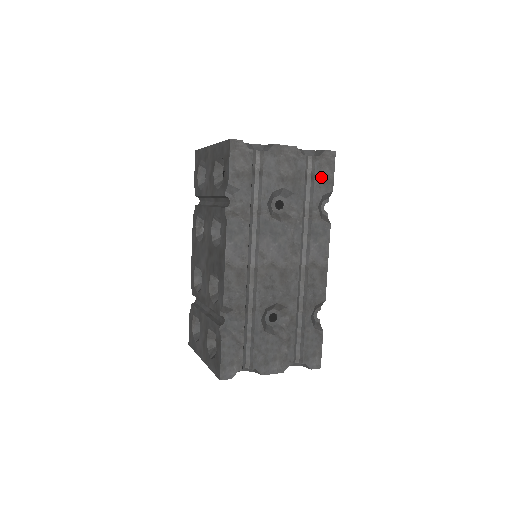
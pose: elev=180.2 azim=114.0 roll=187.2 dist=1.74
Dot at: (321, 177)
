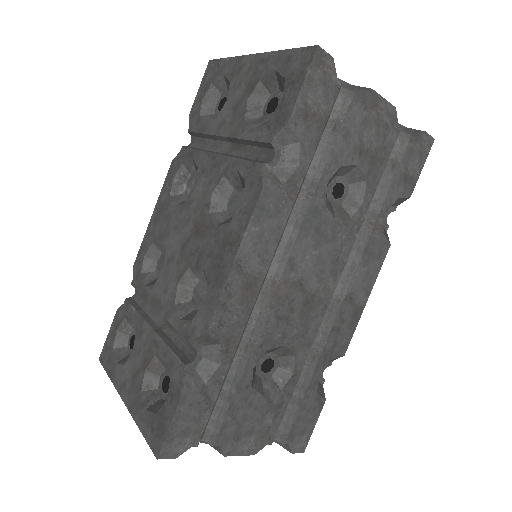
Dot at: (405, 170)
